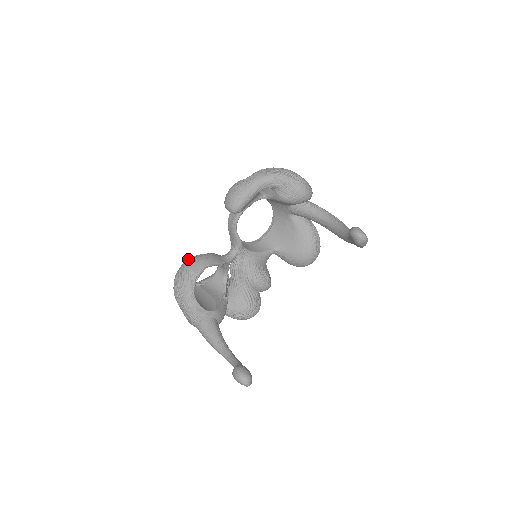
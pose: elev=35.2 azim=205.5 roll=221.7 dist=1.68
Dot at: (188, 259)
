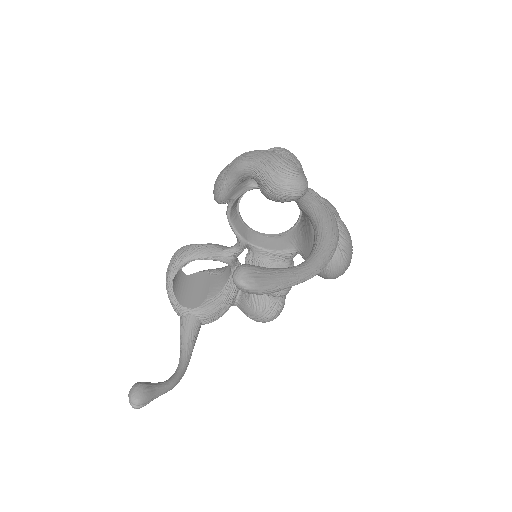
Dot at: (181, 247)
